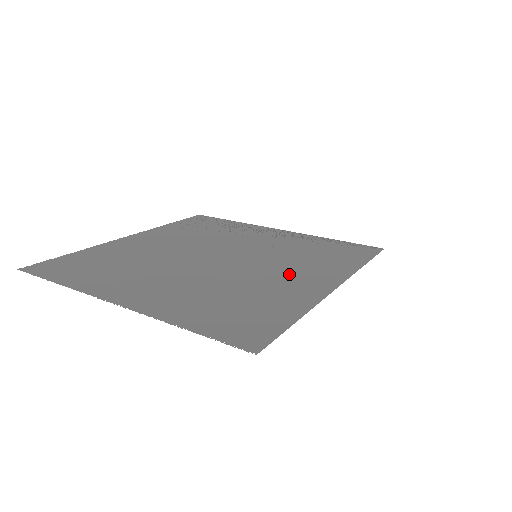
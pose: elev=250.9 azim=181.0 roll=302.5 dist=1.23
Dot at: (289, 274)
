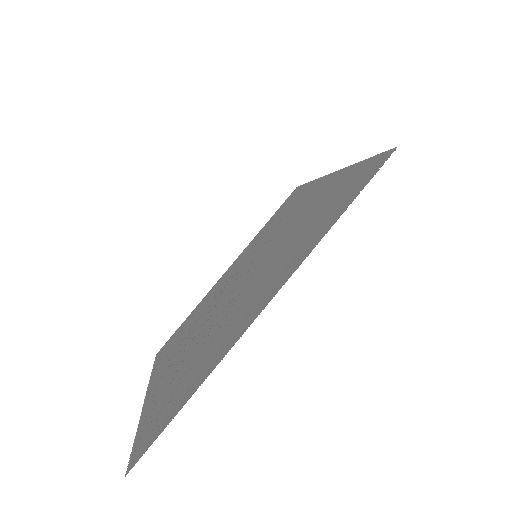
Dot at: (297, 213)
